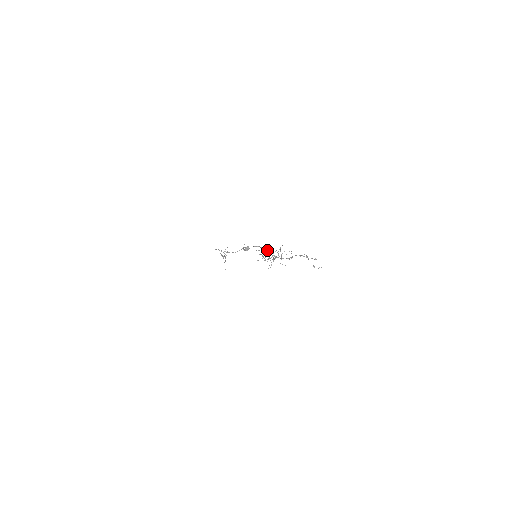
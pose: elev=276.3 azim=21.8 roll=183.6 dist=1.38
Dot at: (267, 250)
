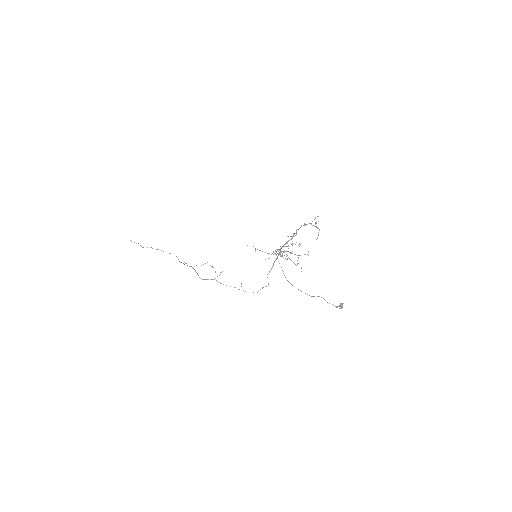
Dot at: (280, 253)
